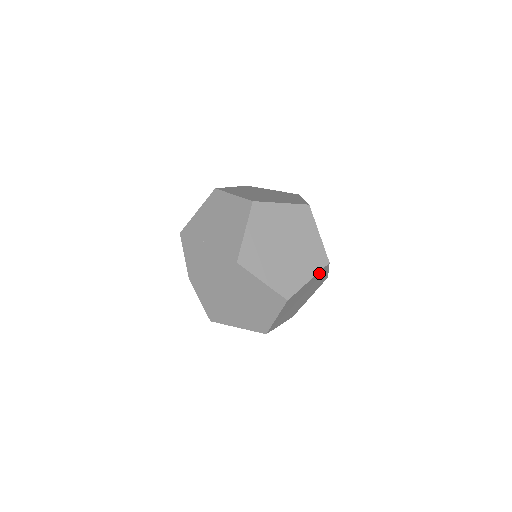
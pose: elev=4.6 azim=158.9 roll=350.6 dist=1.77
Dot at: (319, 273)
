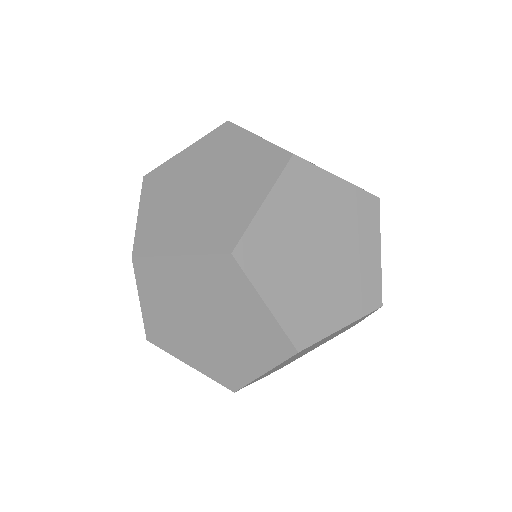
Dot at: (288, 182)
